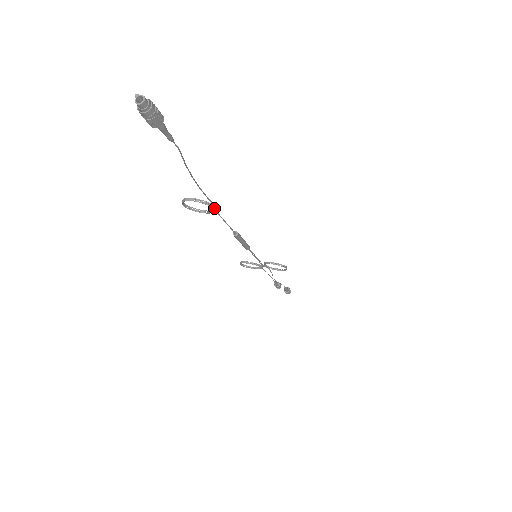
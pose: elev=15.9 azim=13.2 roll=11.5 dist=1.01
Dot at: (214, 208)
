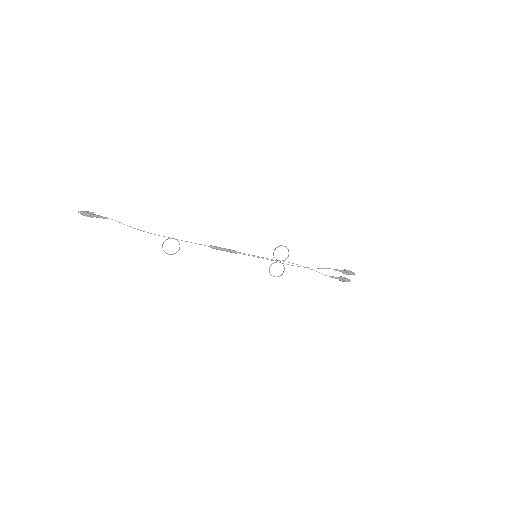
Dot at: occluded
